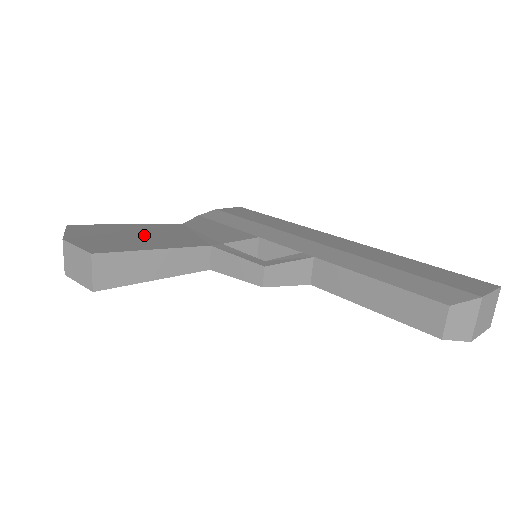
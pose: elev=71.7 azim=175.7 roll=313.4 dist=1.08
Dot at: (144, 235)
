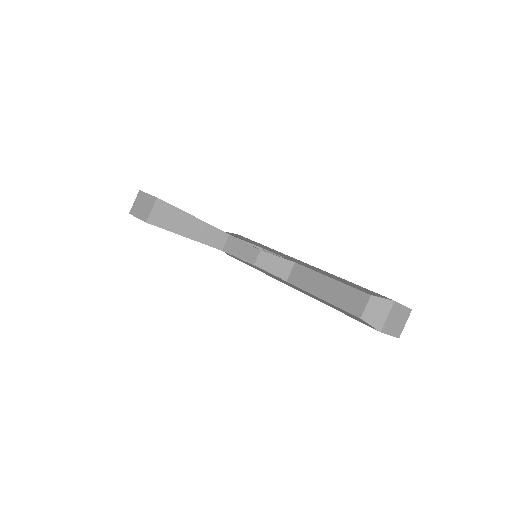
Dot at: occluded
